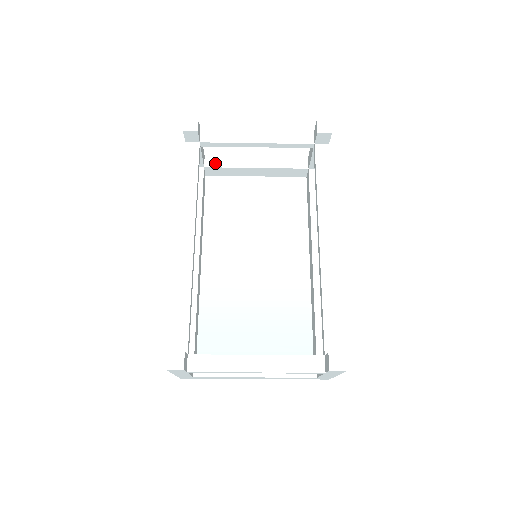
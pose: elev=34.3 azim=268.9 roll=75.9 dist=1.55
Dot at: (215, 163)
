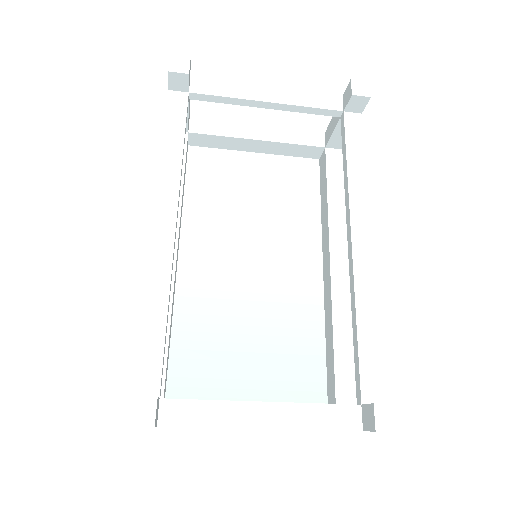
Dot at: (203, 128)
